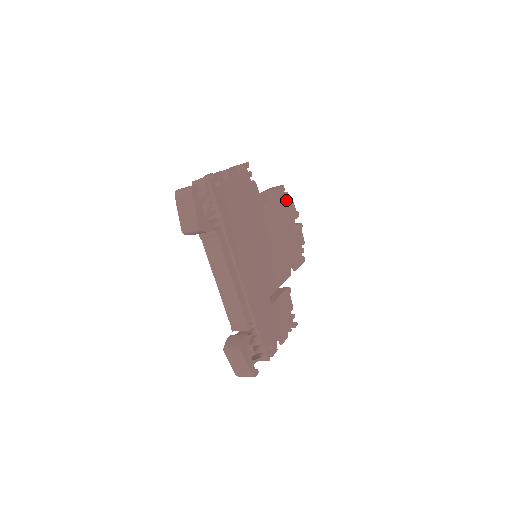
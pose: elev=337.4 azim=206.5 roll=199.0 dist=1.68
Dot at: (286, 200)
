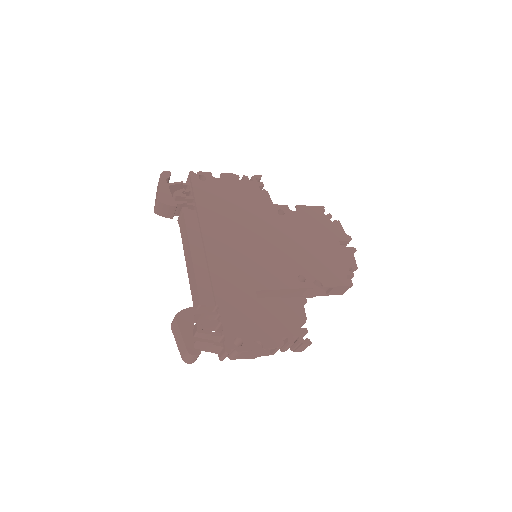
Dot at: (325, 220)
